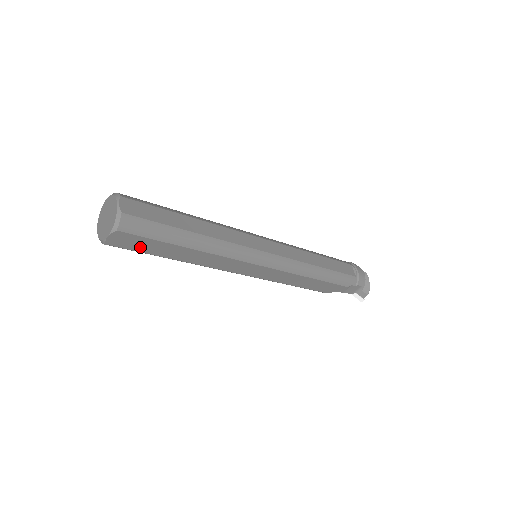
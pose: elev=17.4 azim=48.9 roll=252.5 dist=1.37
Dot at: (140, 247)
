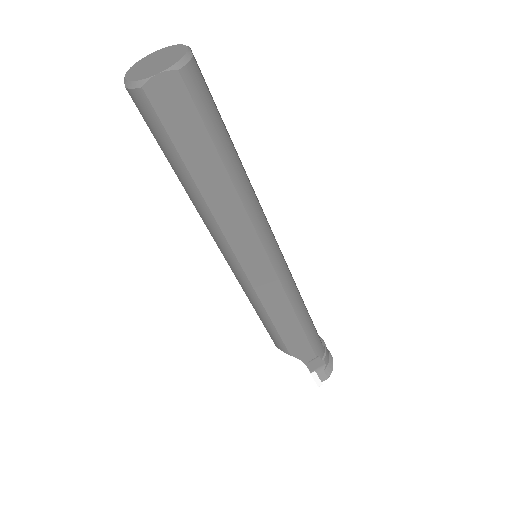
Dot at: (177, 127)
